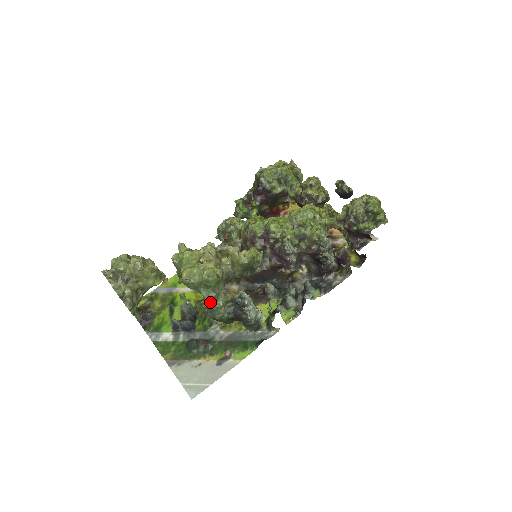
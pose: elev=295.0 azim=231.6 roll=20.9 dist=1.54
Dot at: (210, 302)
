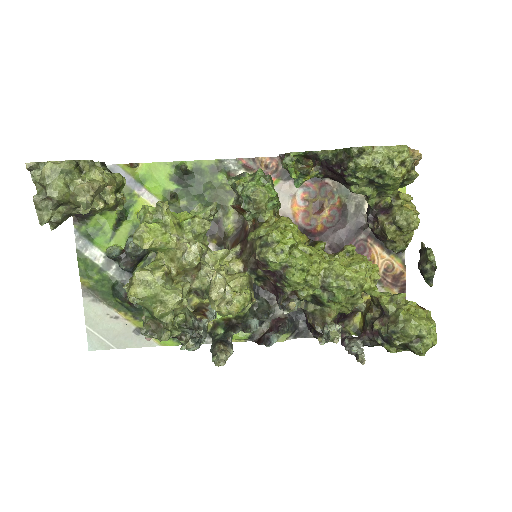
Dot at: (150, 324)
